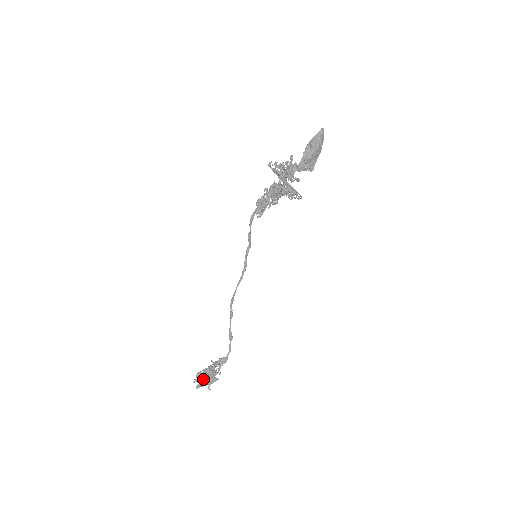
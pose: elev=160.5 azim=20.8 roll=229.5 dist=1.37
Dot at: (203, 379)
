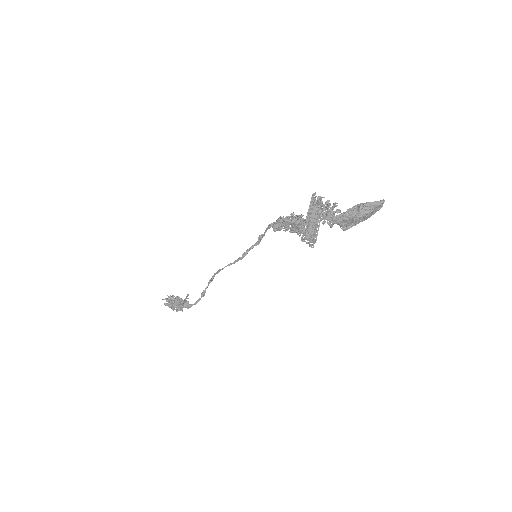
Dot at: (170, 303)
